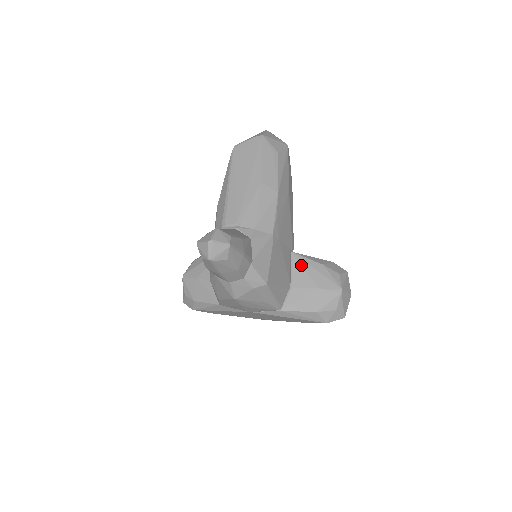
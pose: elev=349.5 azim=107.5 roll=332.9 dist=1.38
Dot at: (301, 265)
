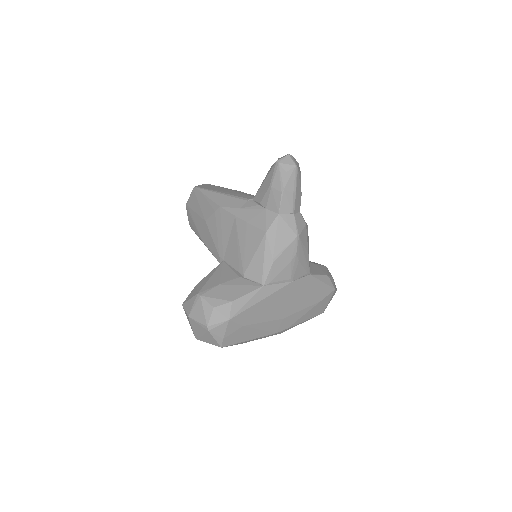
Dot at: occluded
